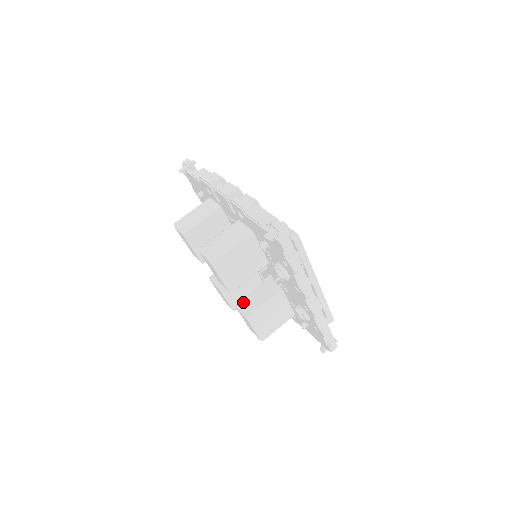
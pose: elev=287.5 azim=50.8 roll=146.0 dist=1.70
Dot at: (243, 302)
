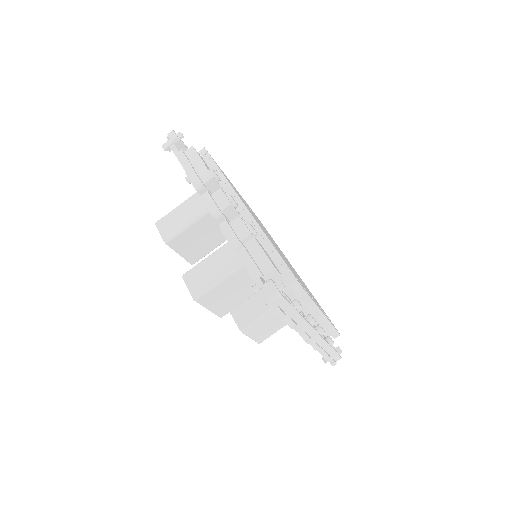
Dot at: (238, 309)
